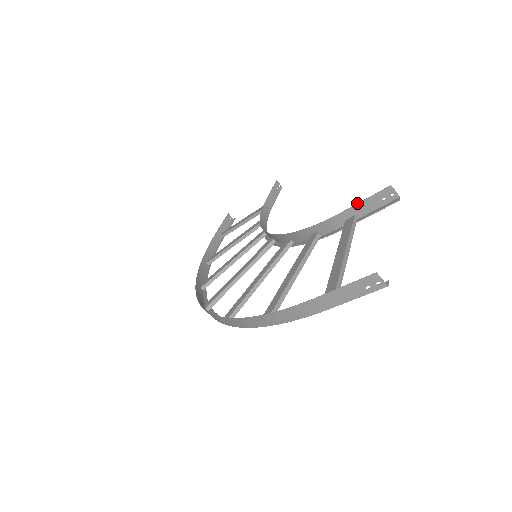
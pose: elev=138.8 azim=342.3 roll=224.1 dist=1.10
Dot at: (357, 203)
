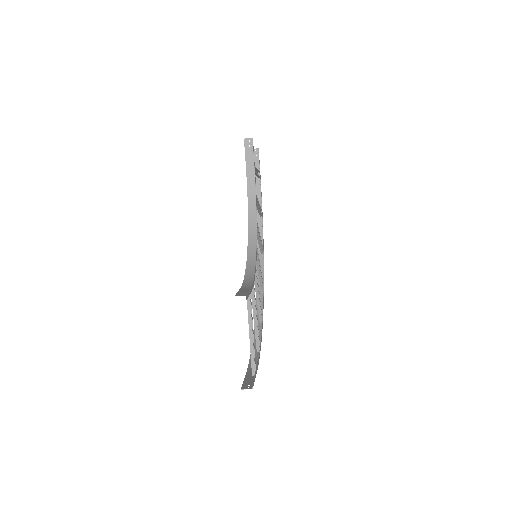
Dot at: (238, 291)
